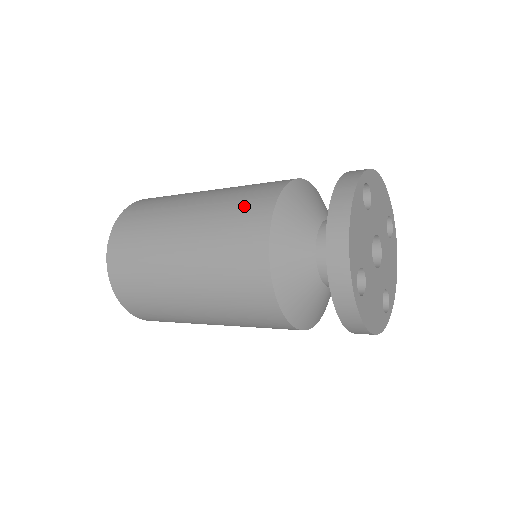
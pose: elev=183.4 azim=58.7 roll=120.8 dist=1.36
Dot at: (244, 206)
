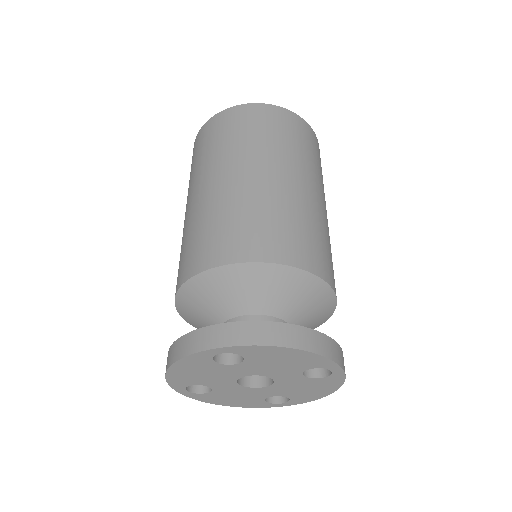
Dot at: (193, 246)
